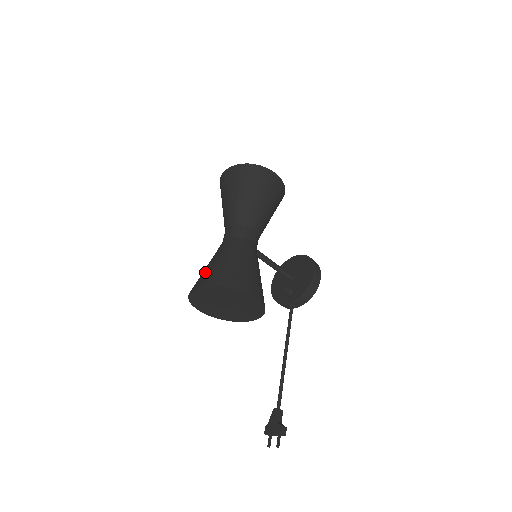
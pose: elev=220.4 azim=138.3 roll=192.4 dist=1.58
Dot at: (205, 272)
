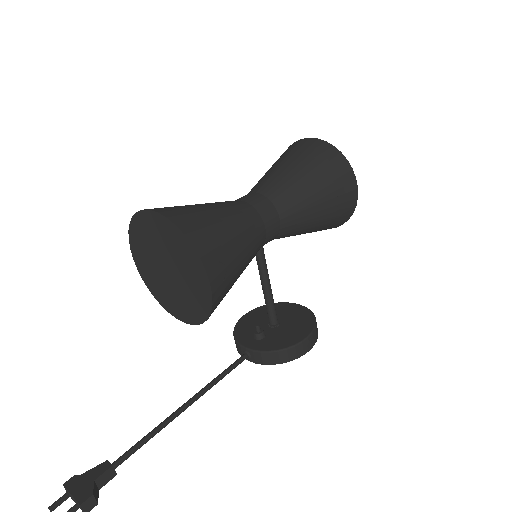
Dot at: occluded
